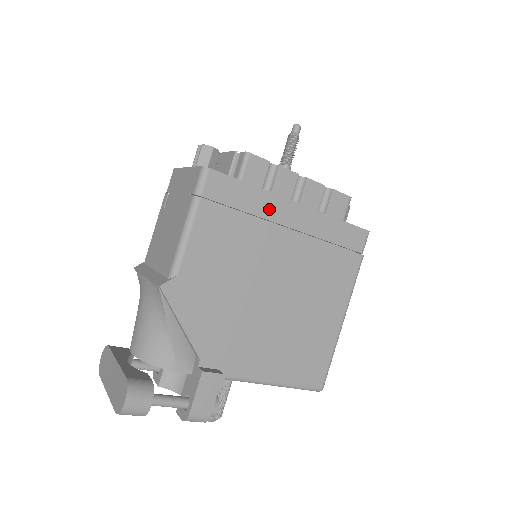
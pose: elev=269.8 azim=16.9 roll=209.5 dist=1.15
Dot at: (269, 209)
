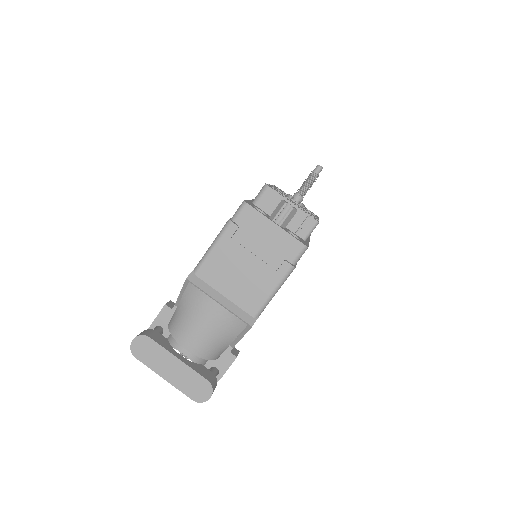
Dot at: occluded
